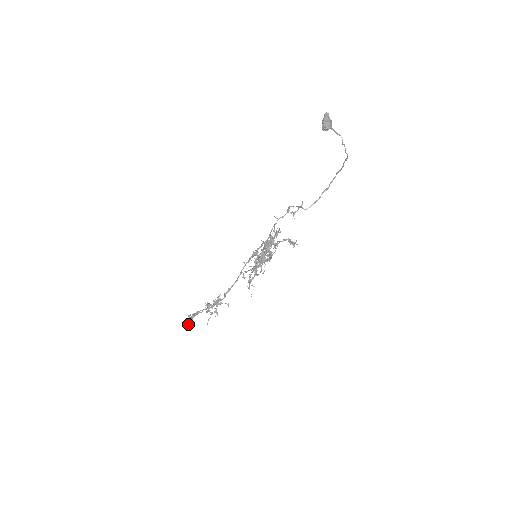
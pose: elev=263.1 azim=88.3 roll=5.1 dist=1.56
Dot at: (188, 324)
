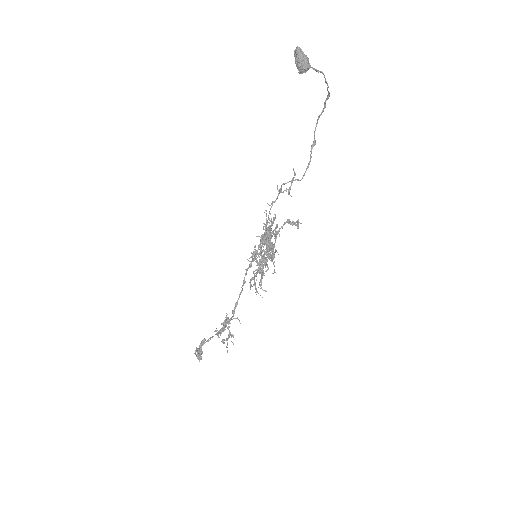
Dot at: occluded
